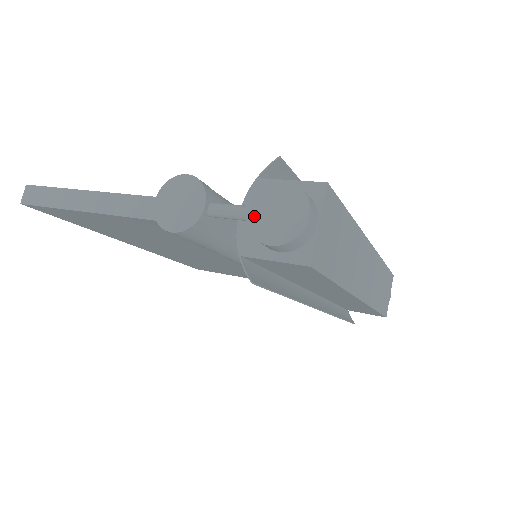
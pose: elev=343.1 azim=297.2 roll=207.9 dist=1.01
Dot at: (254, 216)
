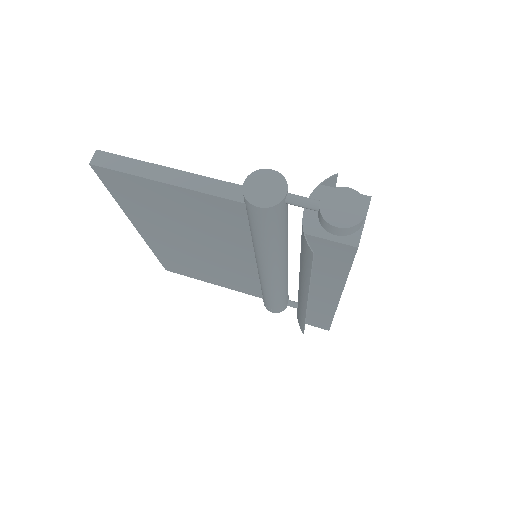
Dot at: (326, 206)
